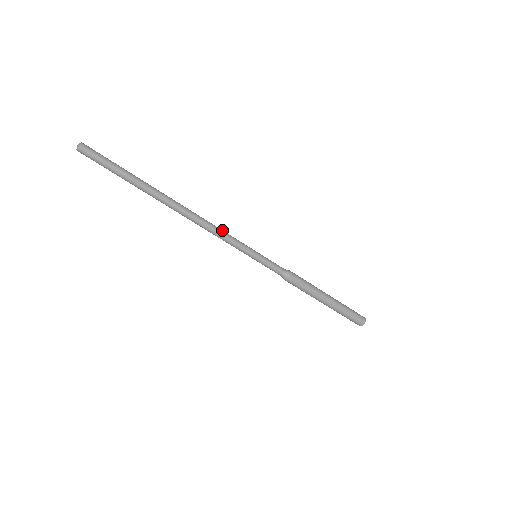
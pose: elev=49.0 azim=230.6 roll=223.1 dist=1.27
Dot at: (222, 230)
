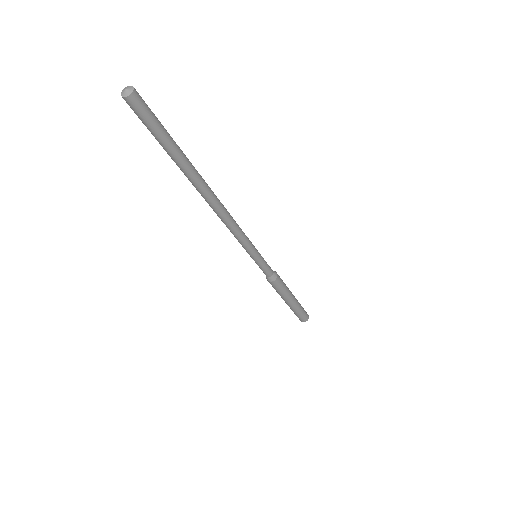
Dot at: occluded
